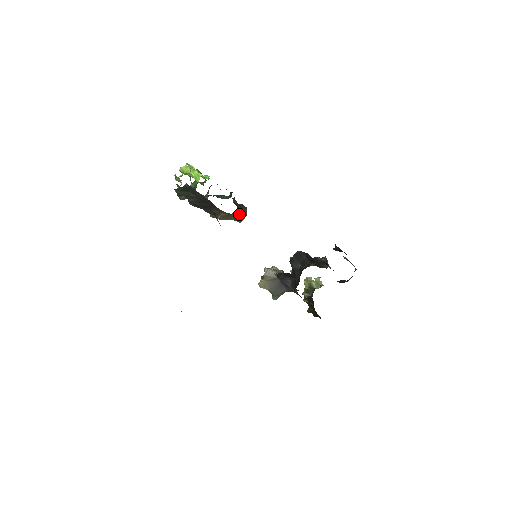
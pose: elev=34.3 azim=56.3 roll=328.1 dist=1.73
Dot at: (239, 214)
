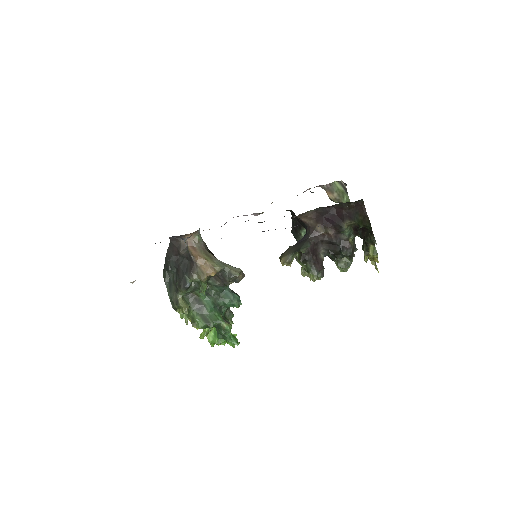
Dot at: (226, 264)
